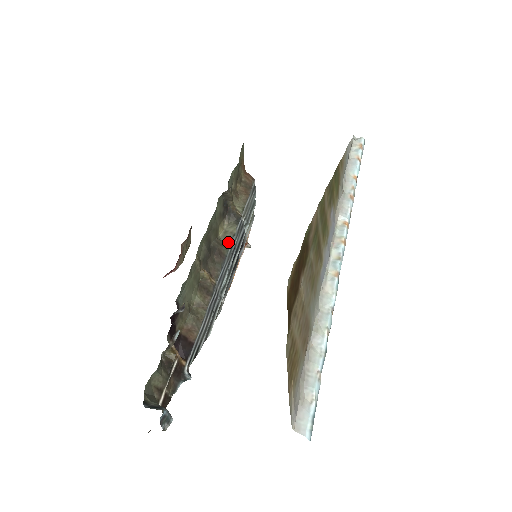
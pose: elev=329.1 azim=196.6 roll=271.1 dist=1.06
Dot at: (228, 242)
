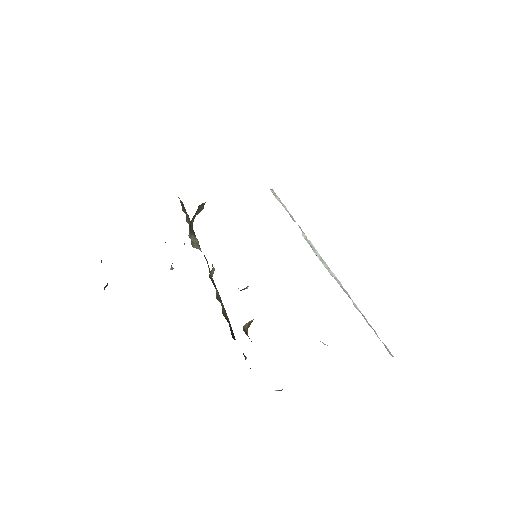
Dot at: (200, 250)
